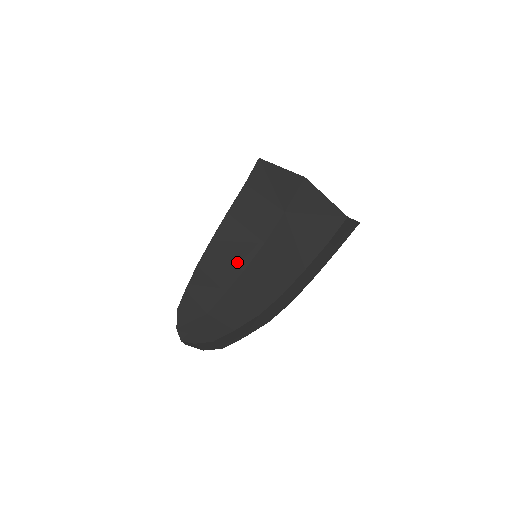
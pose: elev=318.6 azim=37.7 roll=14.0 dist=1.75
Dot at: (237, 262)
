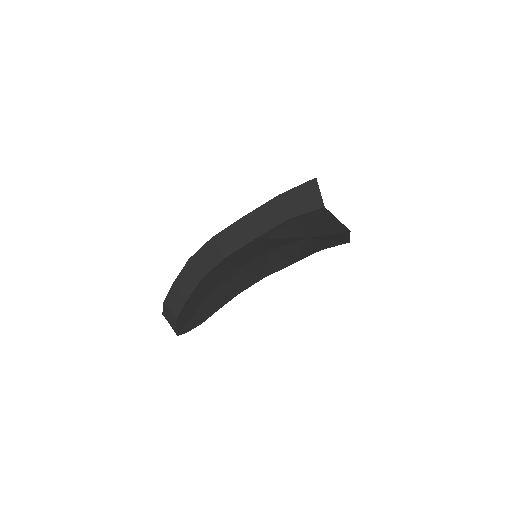
Dot at: (239, 265)
